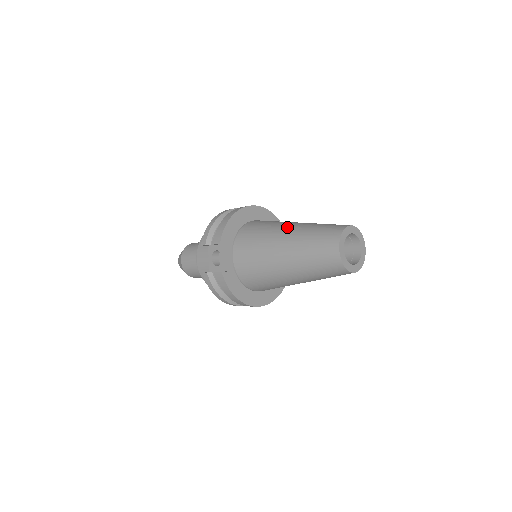
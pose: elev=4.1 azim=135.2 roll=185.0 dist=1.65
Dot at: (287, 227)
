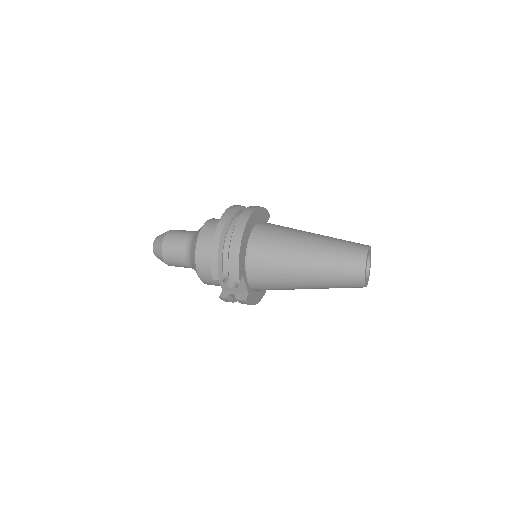
Dot at: (303, 255)
